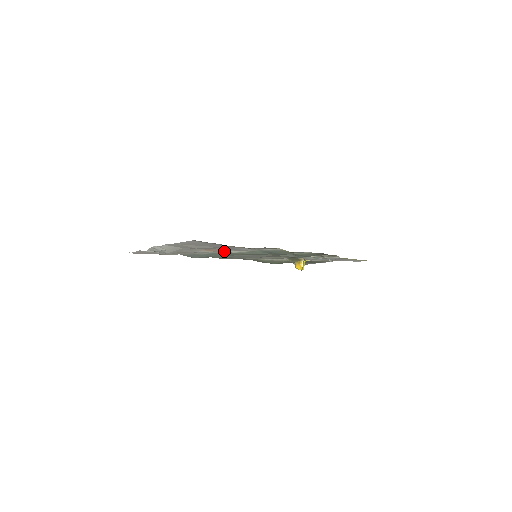
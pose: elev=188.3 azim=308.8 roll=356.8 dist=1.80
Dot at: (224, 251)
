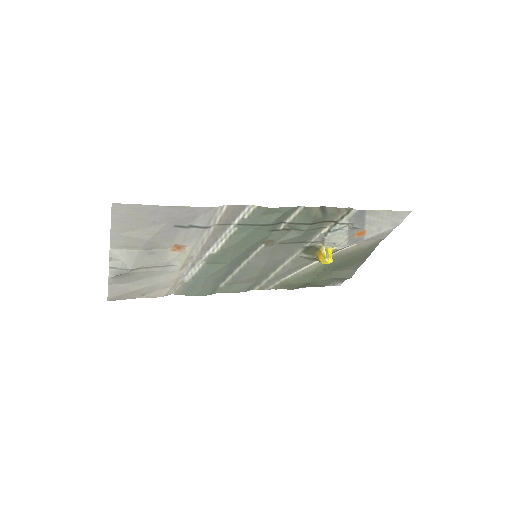
Dot at: (205, 254)
